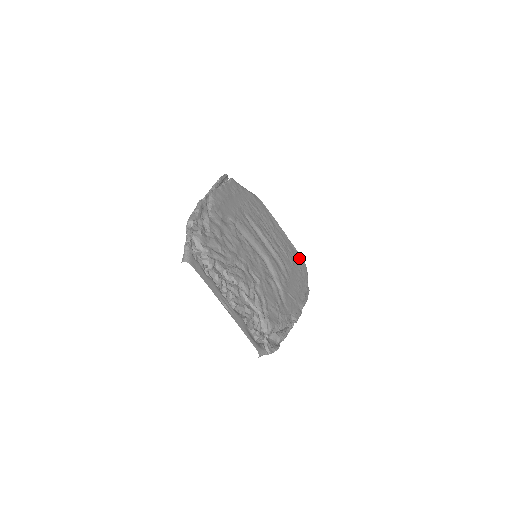
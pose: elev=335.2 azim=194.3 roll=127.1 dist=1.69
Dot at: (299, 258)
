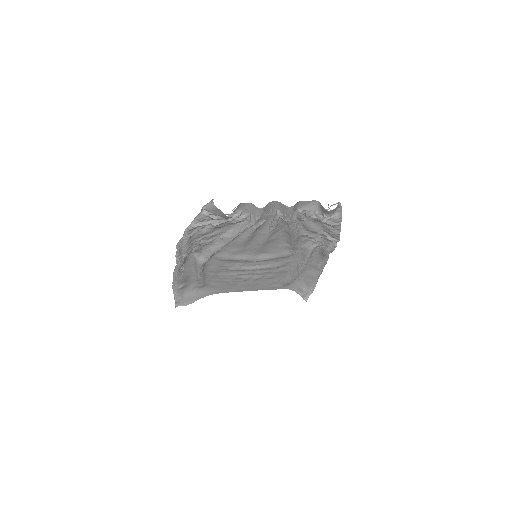
Dot at: (285, 285)
